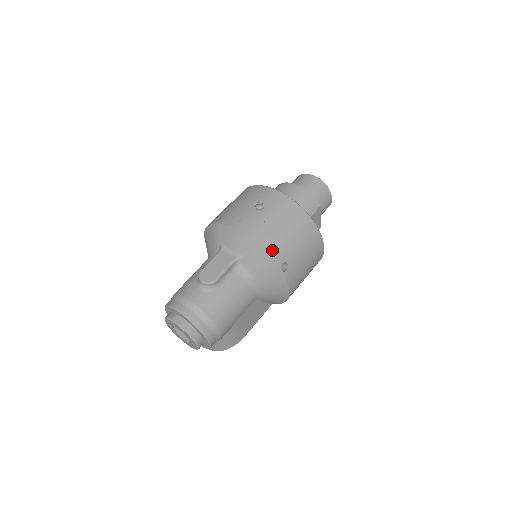
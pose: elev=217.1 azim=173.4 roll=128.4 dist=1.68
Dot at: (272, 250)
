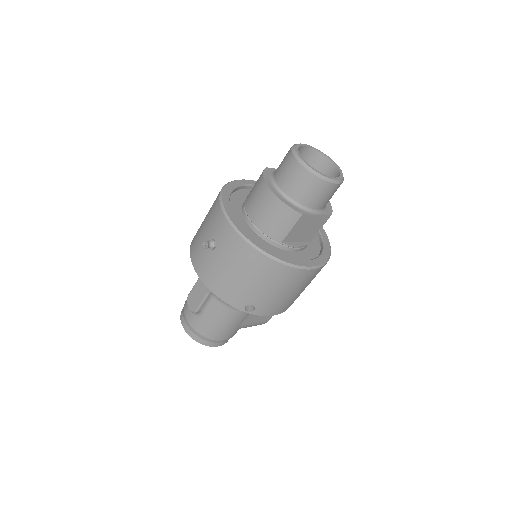
Dot at: (228, 297)
